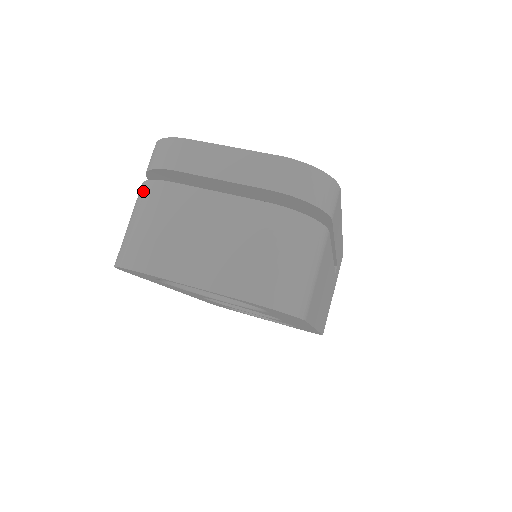
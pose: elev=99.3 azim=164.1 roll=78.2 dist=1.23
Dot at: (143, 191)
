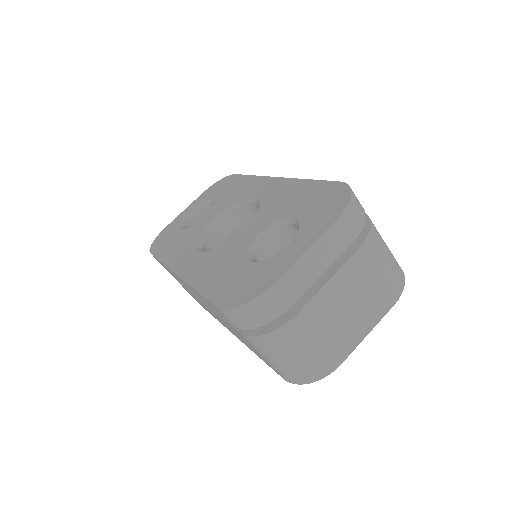
Dot at: (277, 339)
